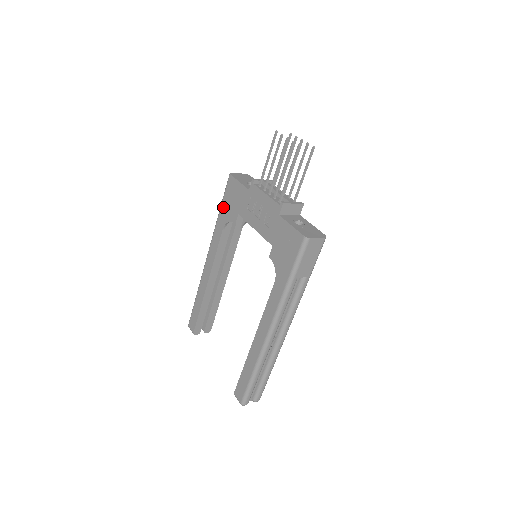
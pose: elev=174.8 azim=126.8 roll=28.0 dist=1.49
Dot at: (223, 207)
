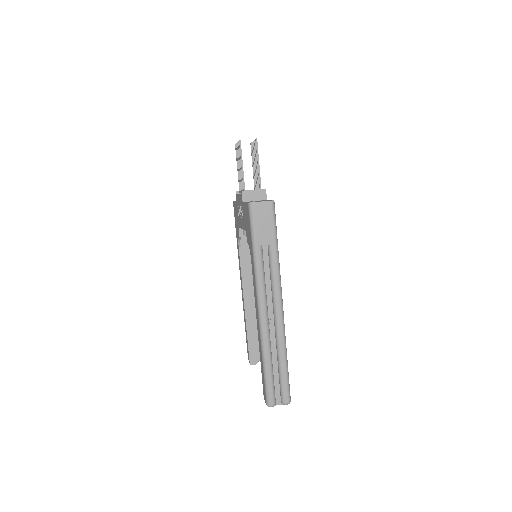
Dot at: (236, 231)
